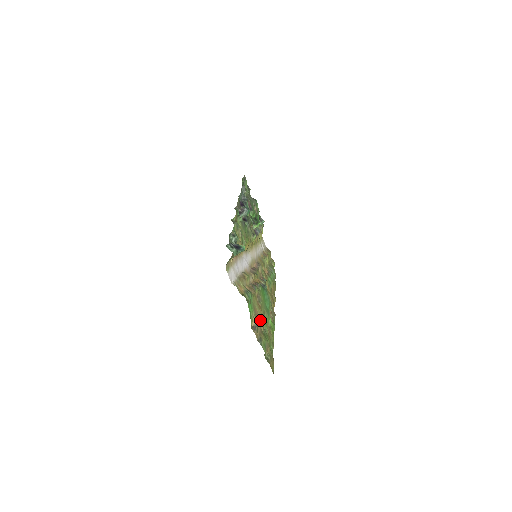
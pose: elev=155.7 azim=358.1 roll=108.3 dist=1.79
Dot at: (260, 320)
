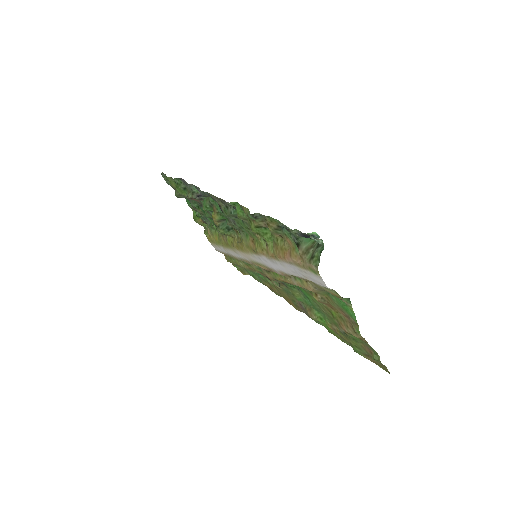
Dot at: (343, 322)
